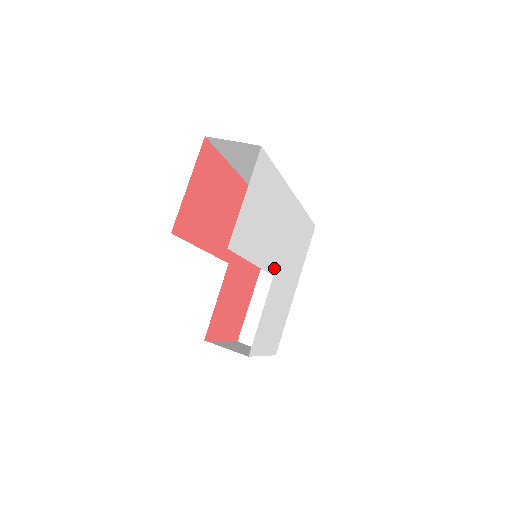
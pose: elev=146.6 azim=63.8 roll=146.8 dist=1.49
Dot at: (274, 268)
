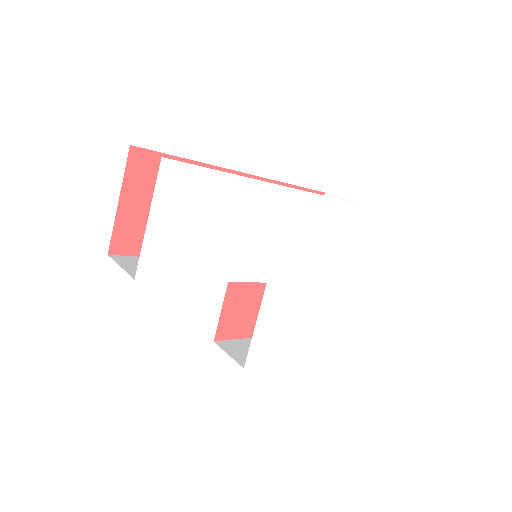
Dot at: (265, 274)
